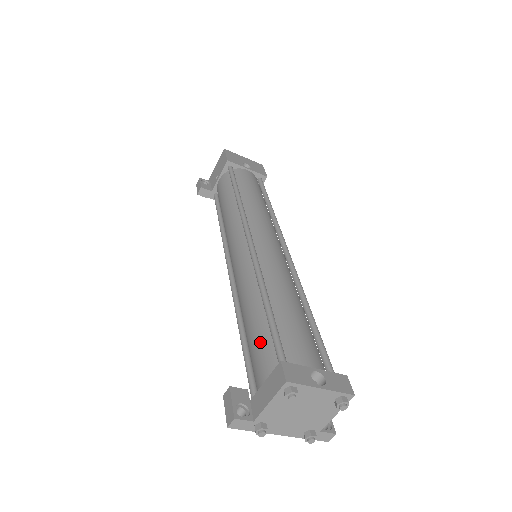
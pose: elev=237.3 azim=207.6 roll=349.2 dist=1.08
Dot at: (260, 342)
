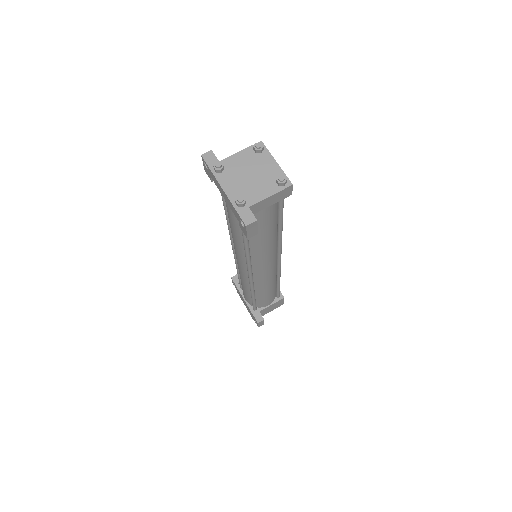
Dot at: occluded
